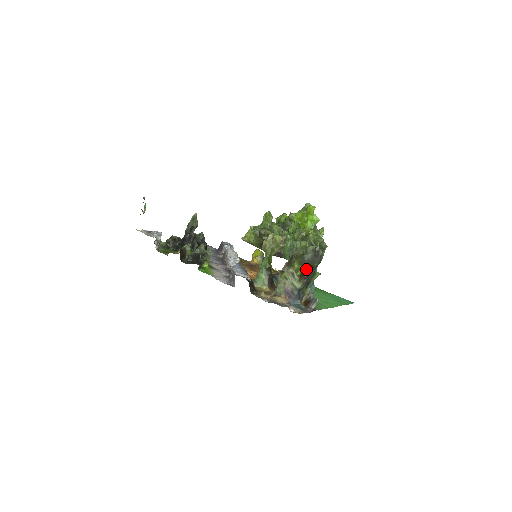
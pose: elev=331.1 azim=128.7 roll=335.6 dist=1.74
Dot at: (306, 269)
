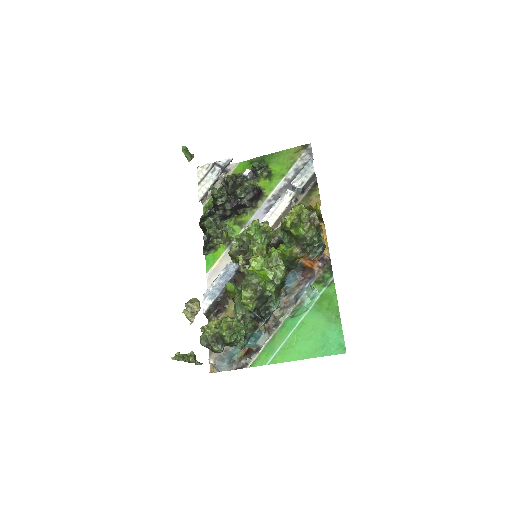
Dot at: occluded
